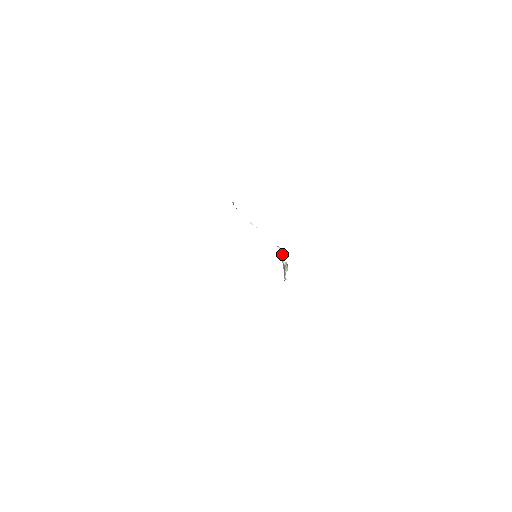
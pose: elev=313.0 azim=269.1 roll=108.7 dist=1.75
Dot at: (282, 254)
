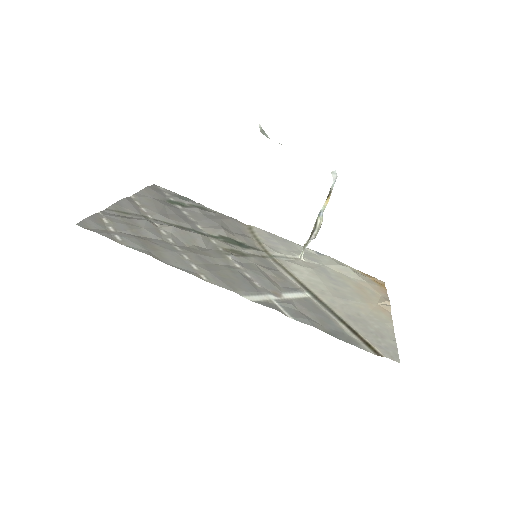
Dot at: (329, 195)
